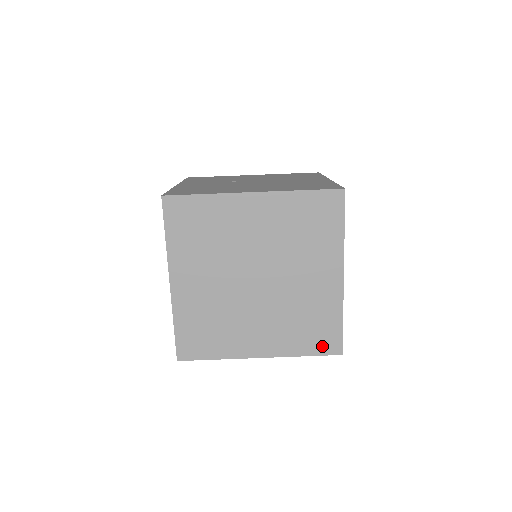
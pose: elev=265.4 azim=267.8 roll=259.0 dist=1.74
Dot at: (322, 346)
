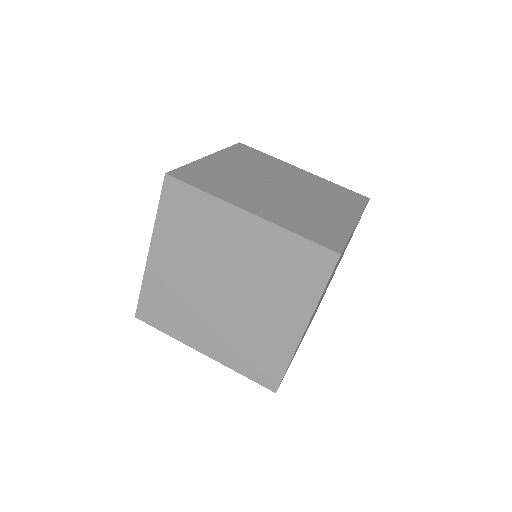
Dot at: (260, 376)
